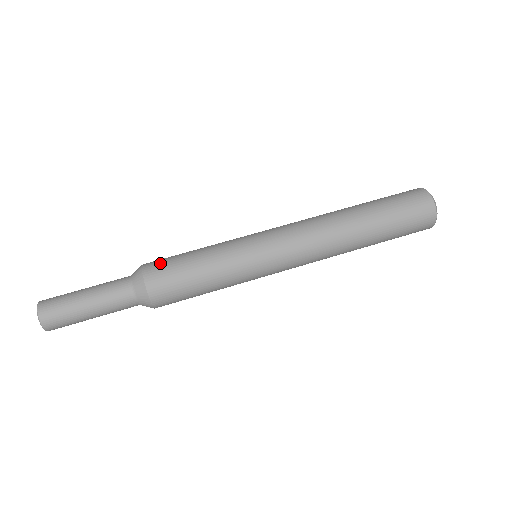
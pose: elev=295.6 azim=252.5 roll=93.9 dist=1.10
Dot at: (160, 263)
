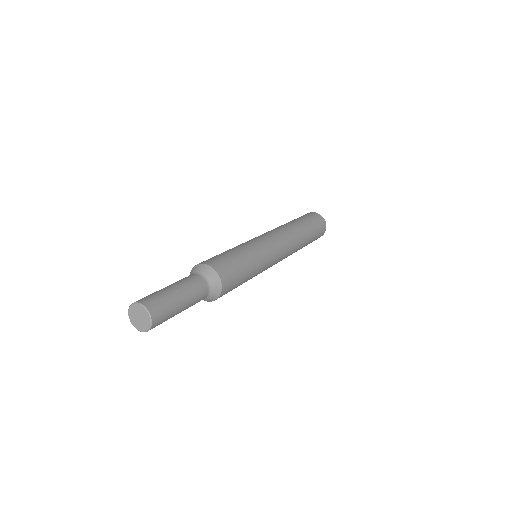
Dot at: (206, 260)
